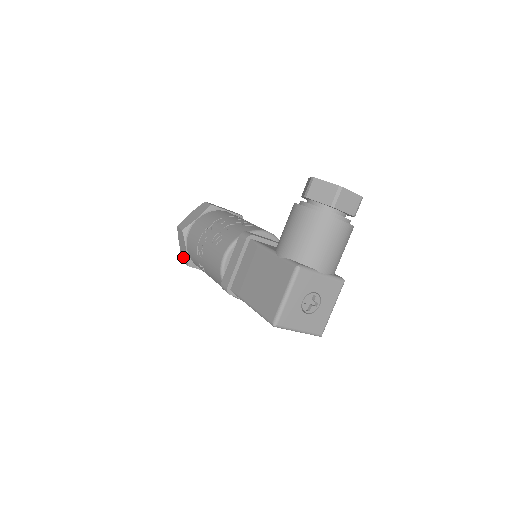
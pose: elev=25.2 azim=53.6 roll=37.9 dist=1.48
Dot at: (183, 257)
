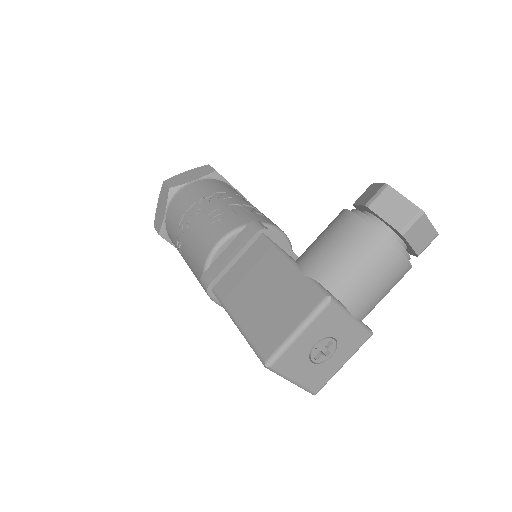
Dot at: (156, 222)
